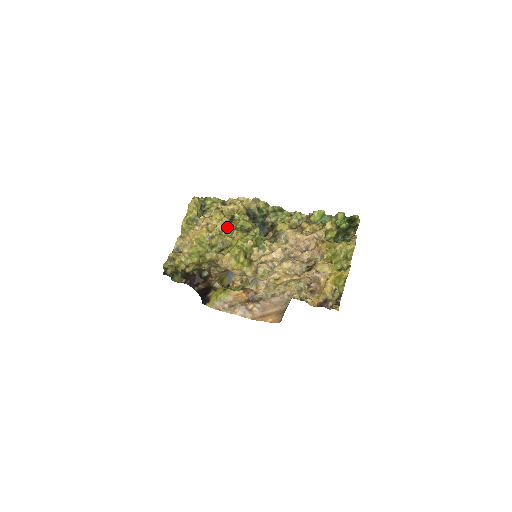
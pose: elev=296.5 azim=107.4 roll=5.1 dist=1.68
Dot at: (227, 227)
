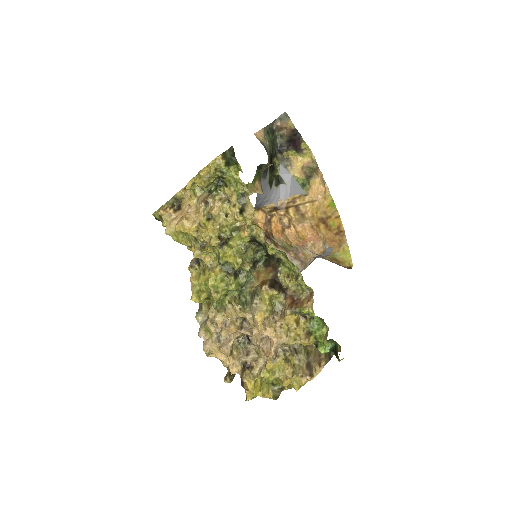
Dot at: (215, 247)
